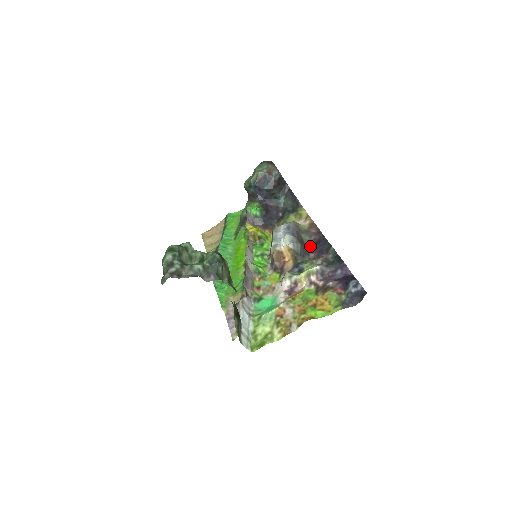
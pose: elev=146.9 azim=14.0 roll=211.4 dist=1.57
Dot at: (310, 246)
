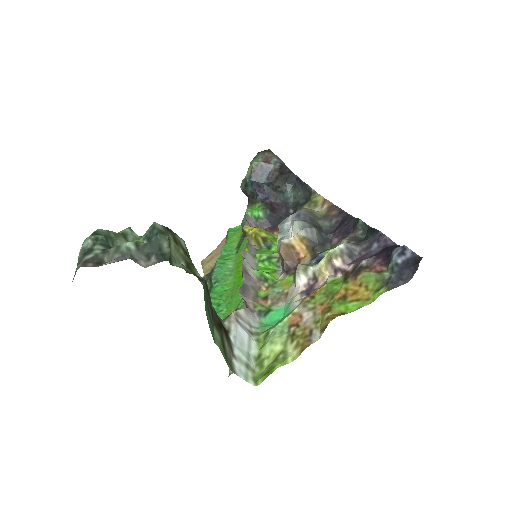
Dot at: (332, 232)
